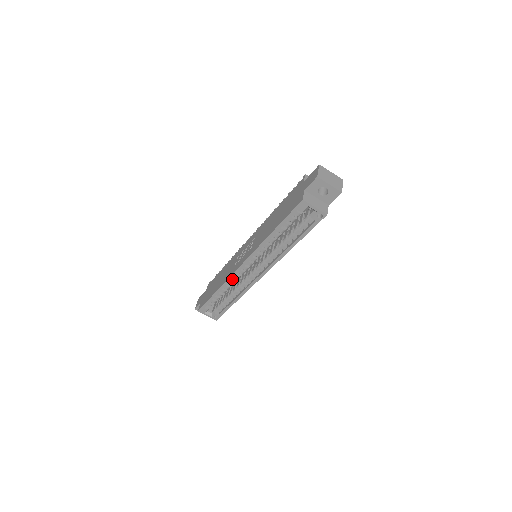
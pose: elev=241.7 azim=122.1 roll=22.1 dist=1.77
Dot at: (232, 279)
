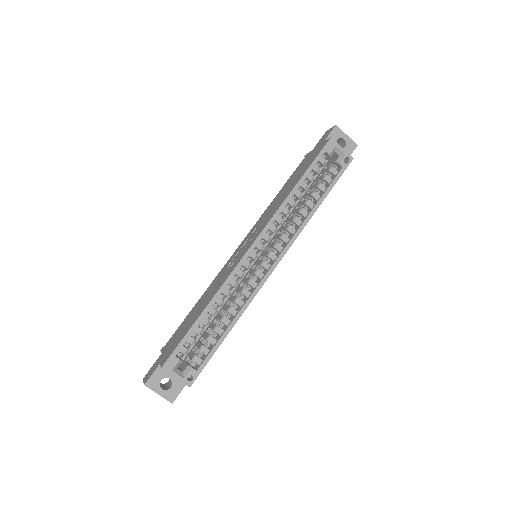
Dot at: (231, 281)
